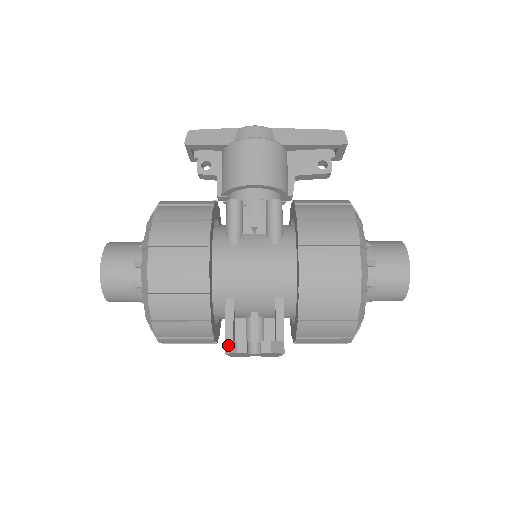
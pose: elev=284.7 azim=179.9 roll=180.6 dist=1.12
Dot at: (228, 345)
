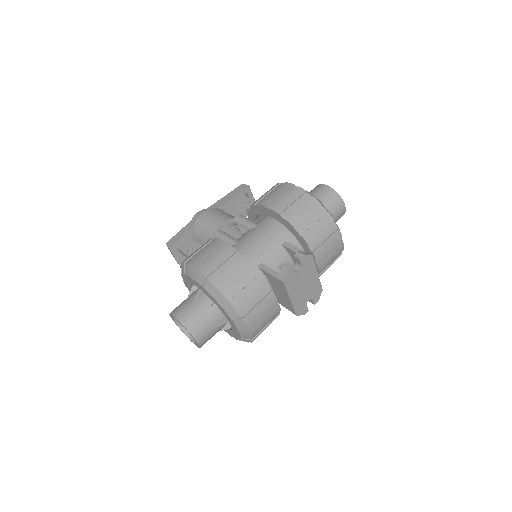
Dot at: (281, 276)
